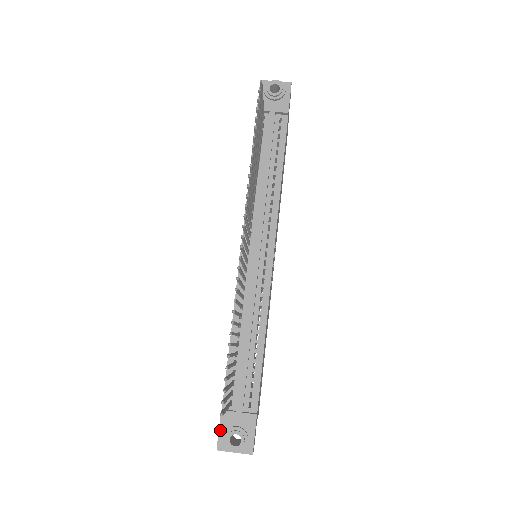
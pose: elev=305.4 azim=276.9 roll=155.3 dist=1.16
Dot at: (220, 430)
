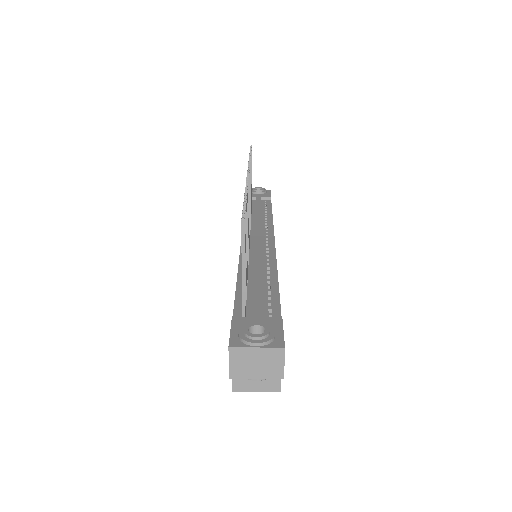
Dot at: (232, 331)
